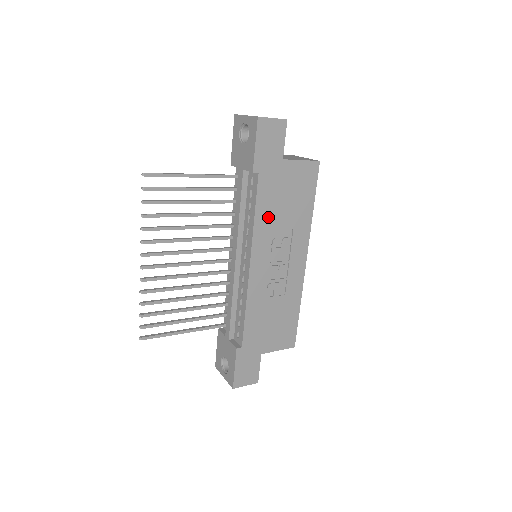
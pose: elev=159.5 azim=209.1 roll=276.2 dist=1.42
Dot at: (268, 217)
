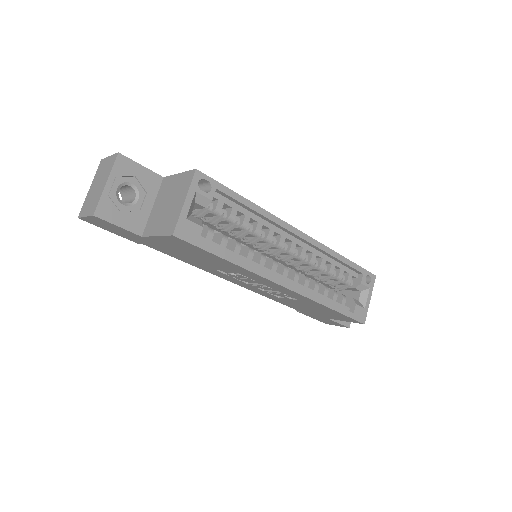
Dot at: (198, 264)
